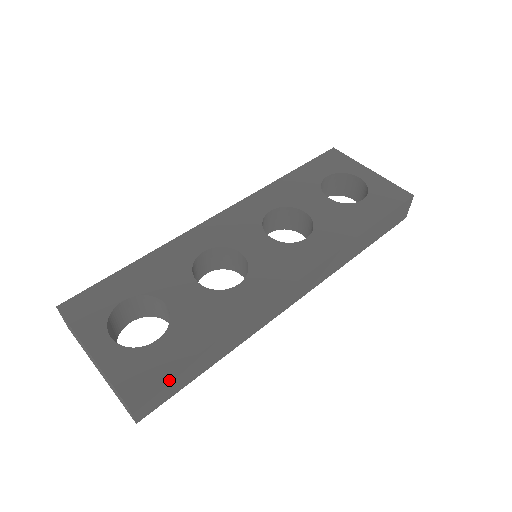
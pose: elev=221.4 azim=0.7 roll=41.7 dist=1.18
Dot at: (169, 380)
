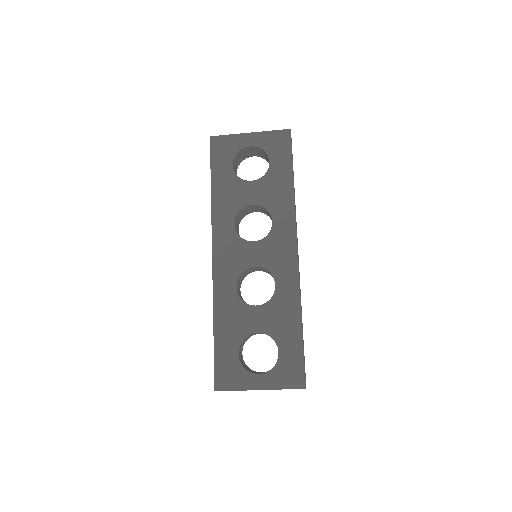
Dot at: (304, 360)
